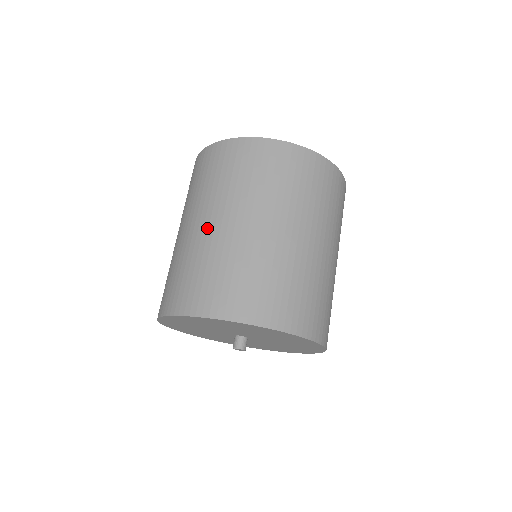
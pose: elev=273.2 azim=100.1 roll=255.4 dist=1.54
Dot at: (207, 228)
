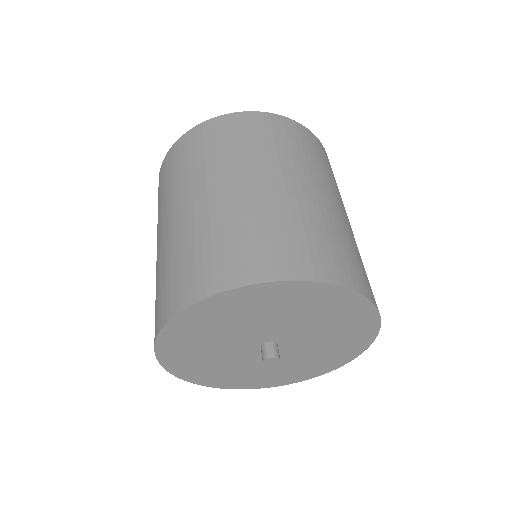
Dot at: (191, 209)
